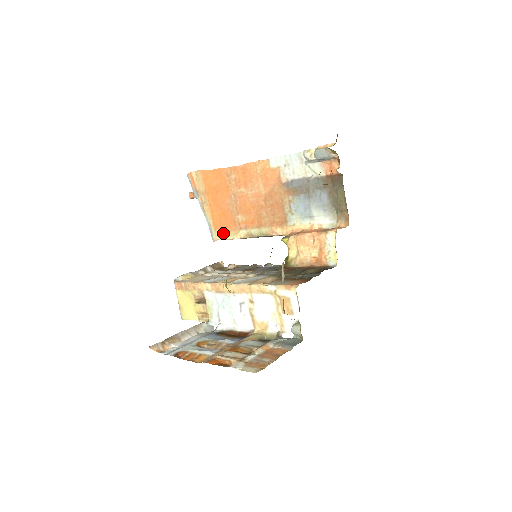
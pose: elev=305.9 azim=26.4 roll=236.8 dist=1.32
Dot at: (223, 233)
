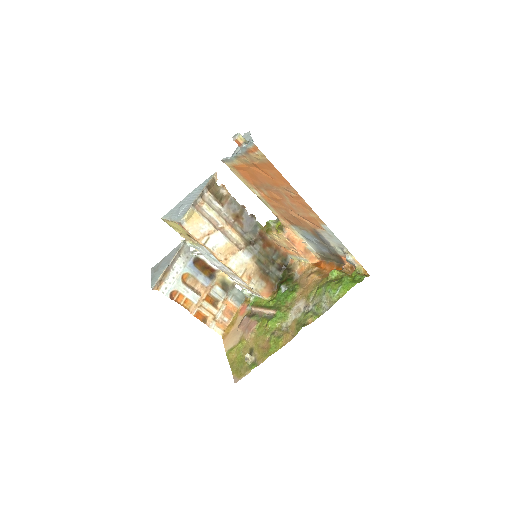
Dot at: (238, 173)
